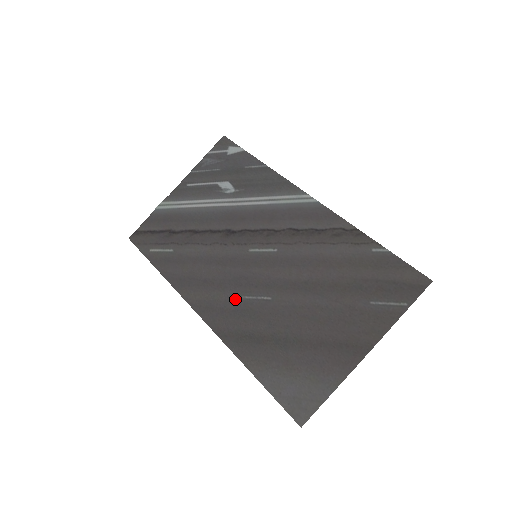
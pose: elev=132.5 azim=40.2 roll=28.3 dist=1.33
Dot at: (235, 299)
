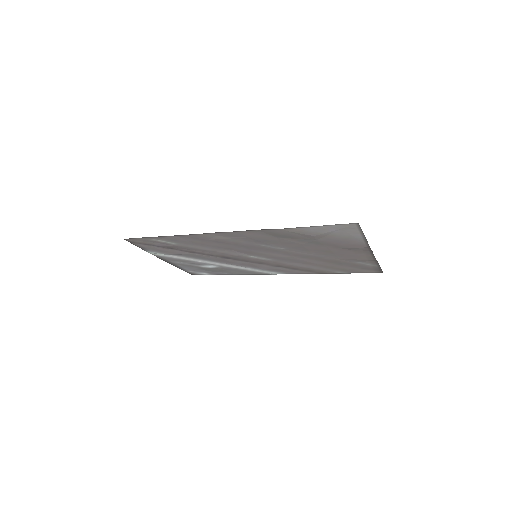
Dot at: (253, 243)
